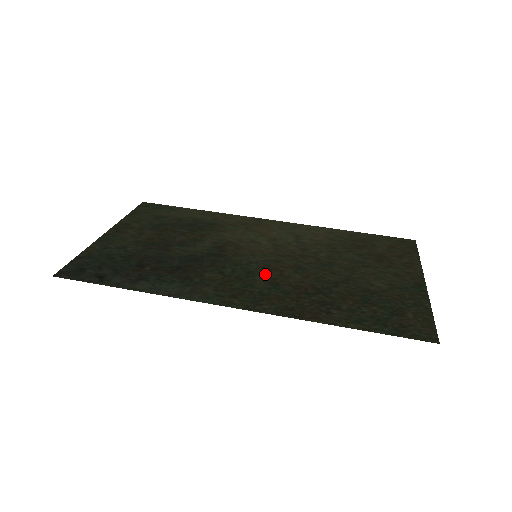
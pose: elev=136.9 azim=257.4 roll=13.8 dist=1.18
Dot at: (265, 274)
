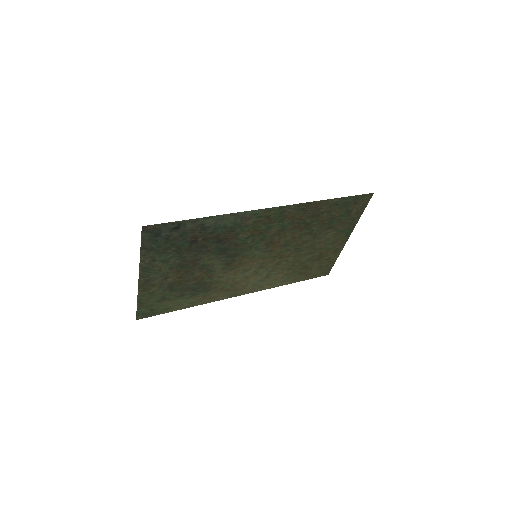
Dot at: (271, 238)
